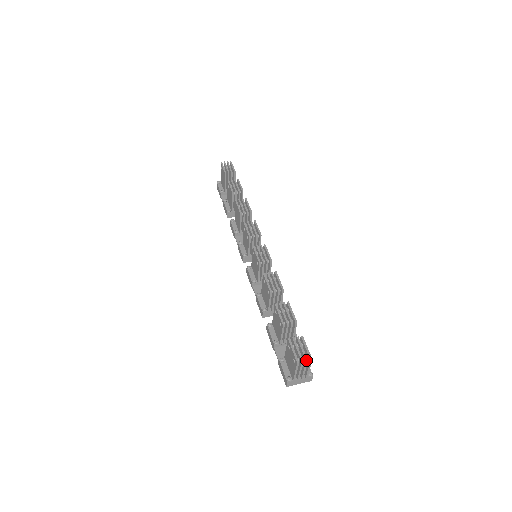
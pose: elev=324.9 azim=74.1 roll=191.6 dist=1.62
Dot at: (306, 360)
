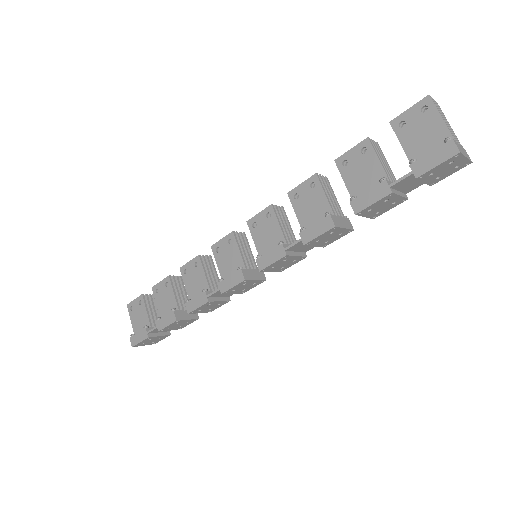
Dot at: occluded
